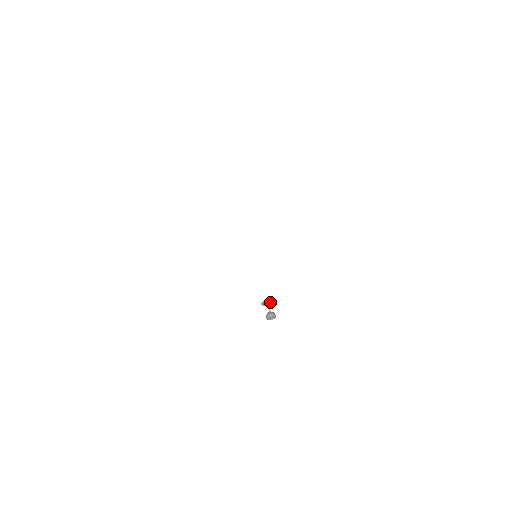
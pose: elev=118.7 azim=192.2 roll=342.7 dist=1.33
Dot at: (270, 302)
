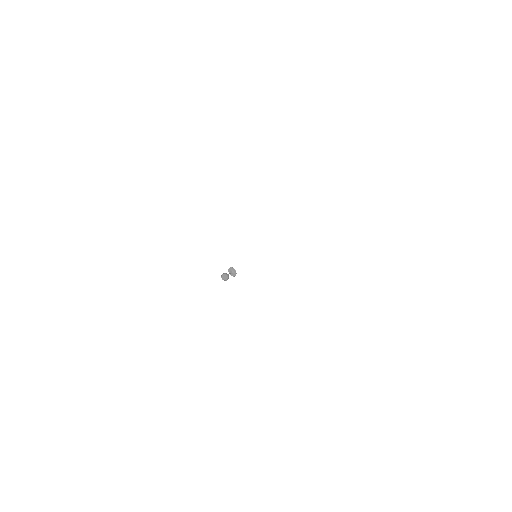
Dot at: (234, 273)
